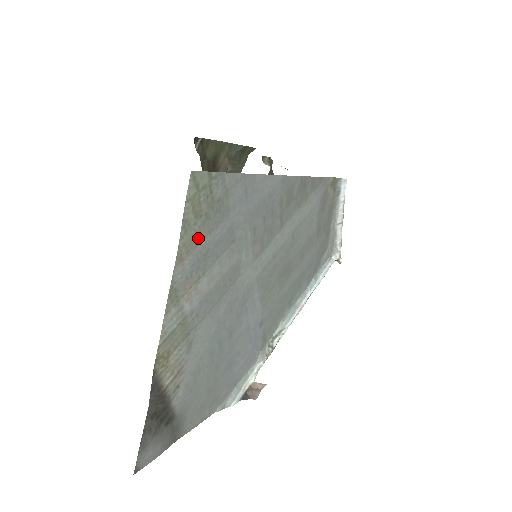
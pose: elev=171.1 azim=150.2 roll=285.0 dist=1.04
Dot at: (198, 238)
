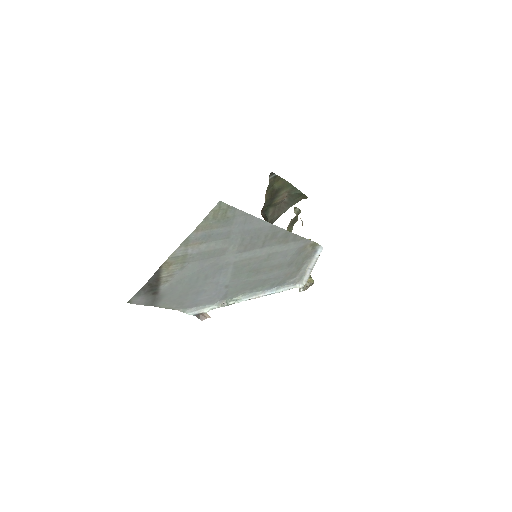
Dot at: (210, 227)
